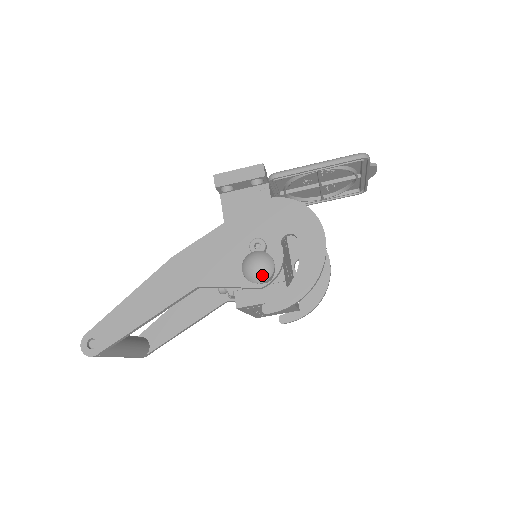
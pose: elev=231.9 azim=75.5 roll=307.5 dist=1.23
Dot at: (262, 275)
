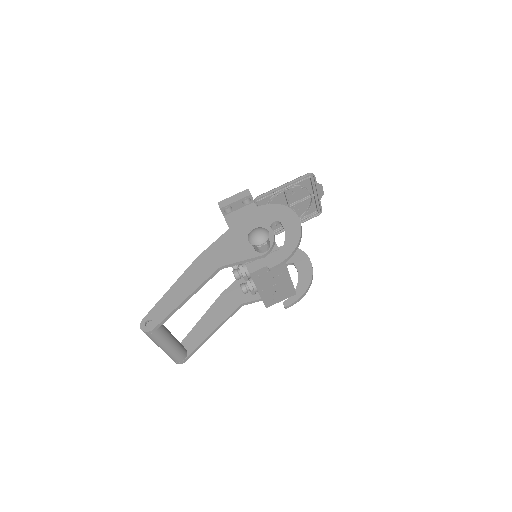
Dot at: (262, 238)
